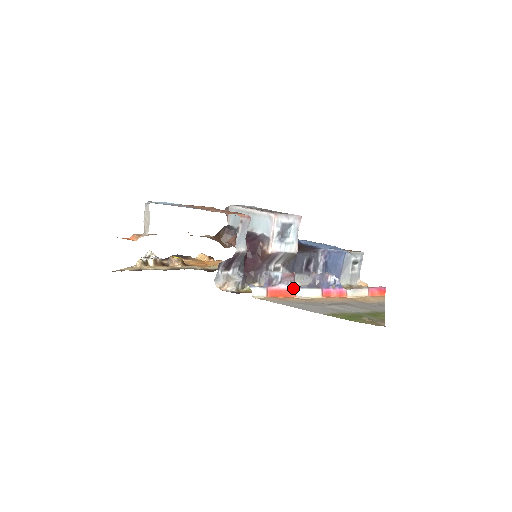
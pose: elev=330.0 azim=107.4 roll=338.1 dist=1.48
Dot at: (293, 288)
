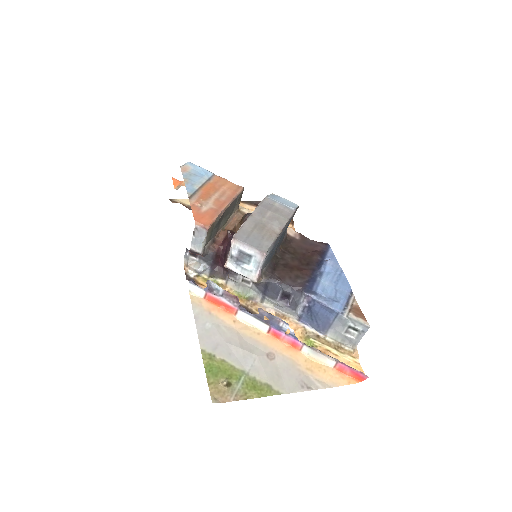
Dot at: (236, 307)
